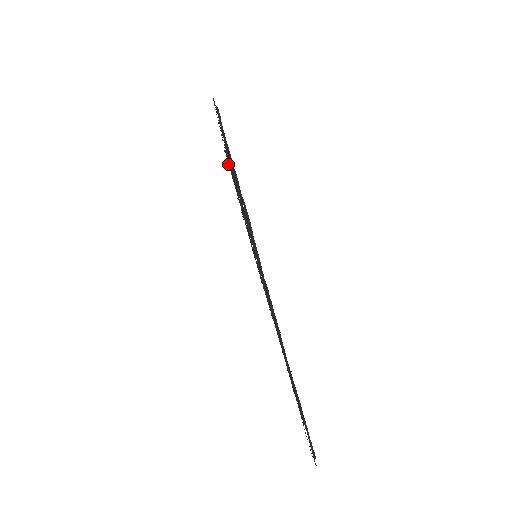
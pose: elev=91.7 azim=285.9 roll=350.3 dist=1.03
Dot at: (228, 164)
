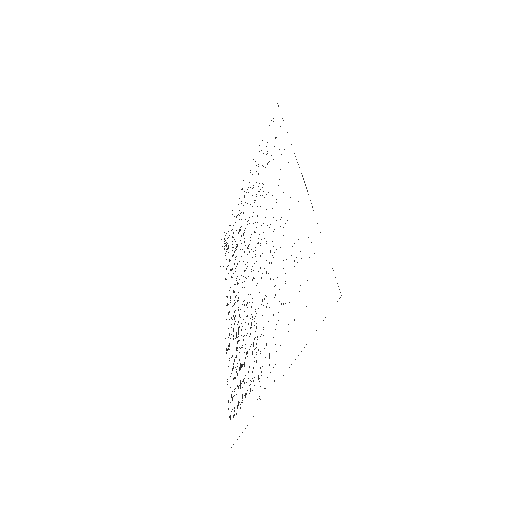
Dot at: occluded
